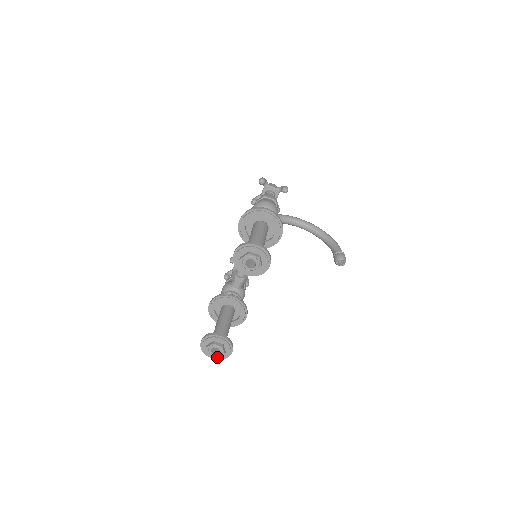
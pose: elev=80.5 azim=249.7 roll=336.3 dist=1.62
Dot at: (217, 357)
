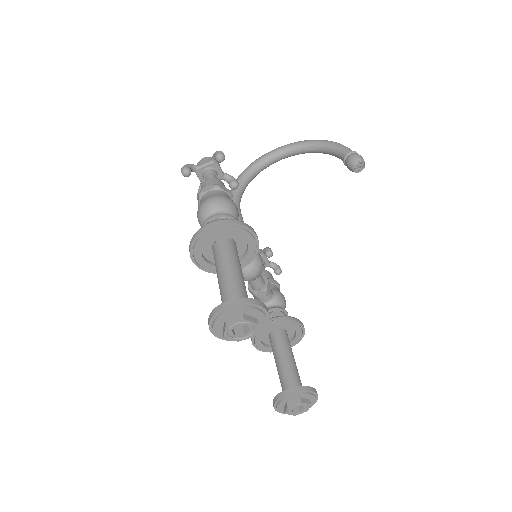
Dot at: (305, 411)
